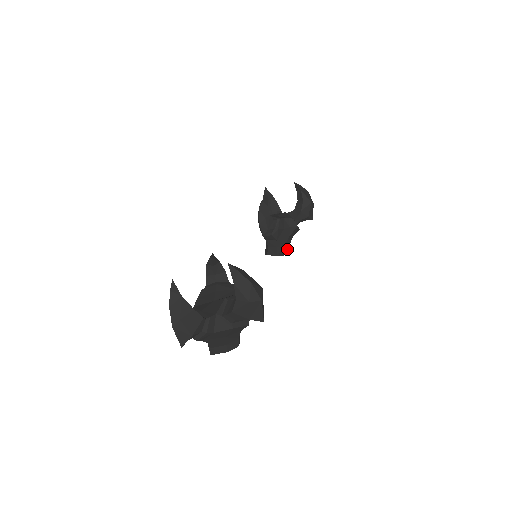
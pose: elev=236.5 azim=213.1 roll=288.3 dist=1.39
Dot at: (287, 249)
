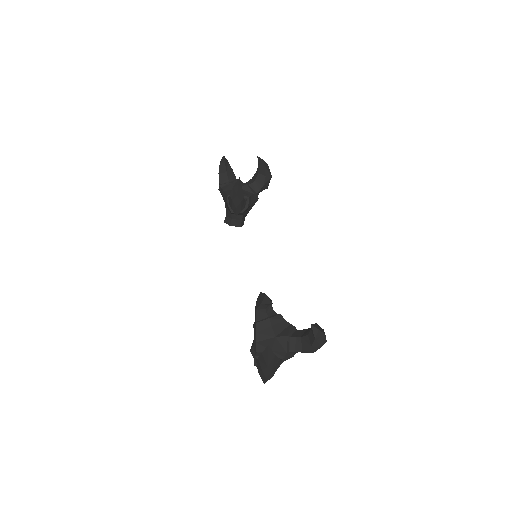
Dot at: occluded
